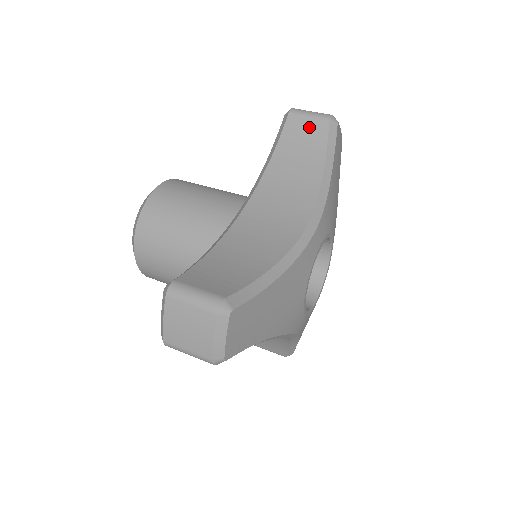
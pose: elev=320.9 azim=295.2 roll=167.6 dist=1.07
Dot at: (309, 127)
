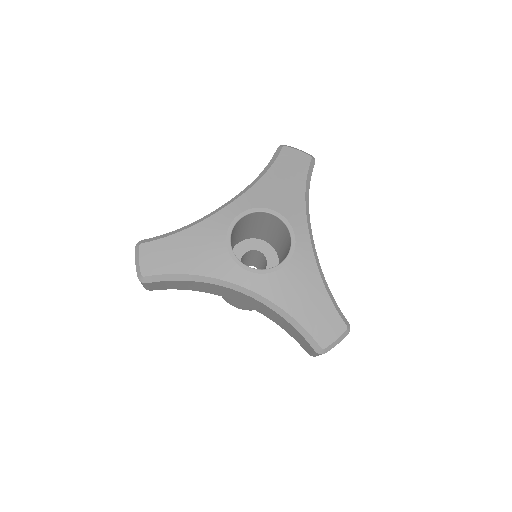
Dot at: occluded
